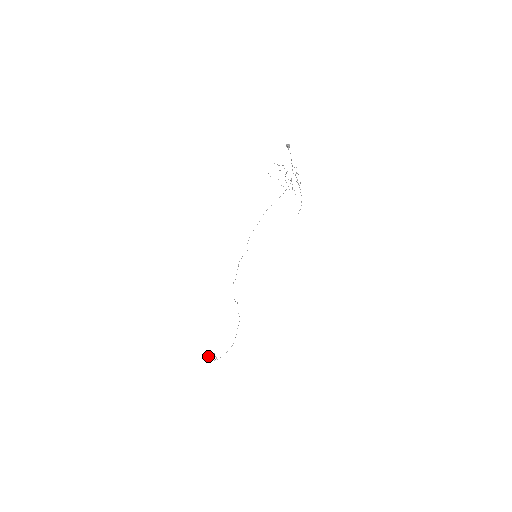
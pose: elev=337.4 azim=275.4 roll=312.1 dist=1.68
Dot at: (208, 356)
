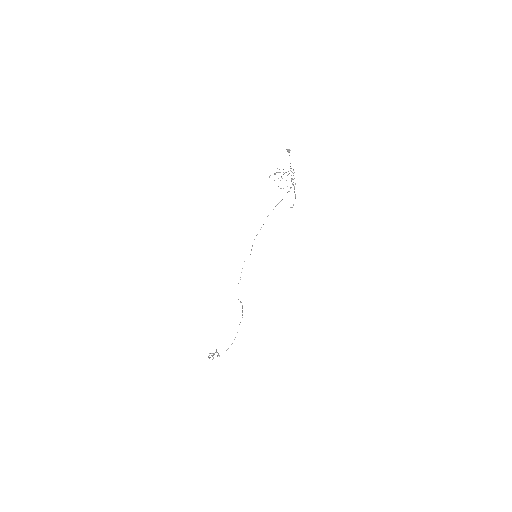
Dot at: (210, 353)
